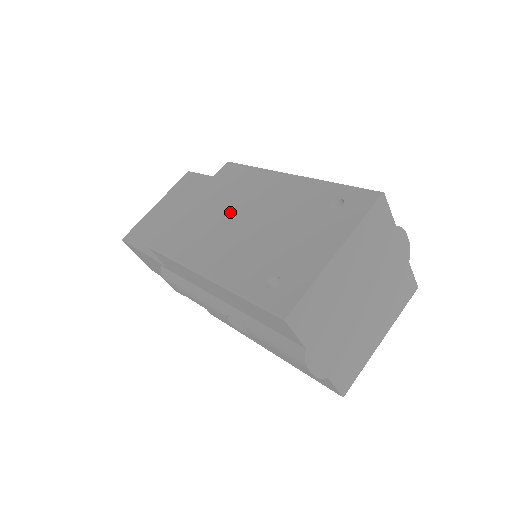
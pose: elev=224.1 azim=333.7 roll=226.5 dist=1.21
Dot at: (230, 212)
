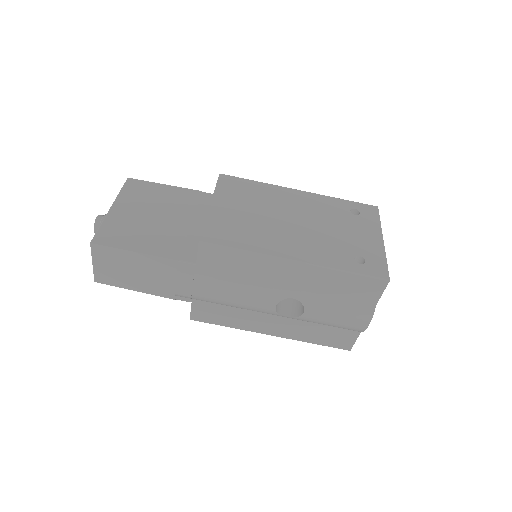
Dot at: (269, 214)
